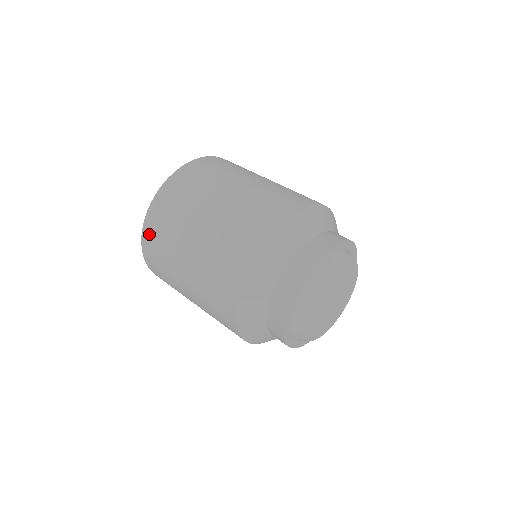
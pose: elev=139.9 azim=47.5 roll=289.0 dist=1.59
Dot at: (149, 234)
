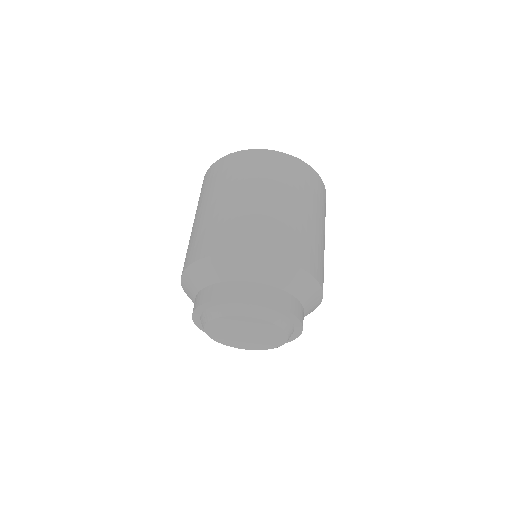
Dot at: (225, 163)
